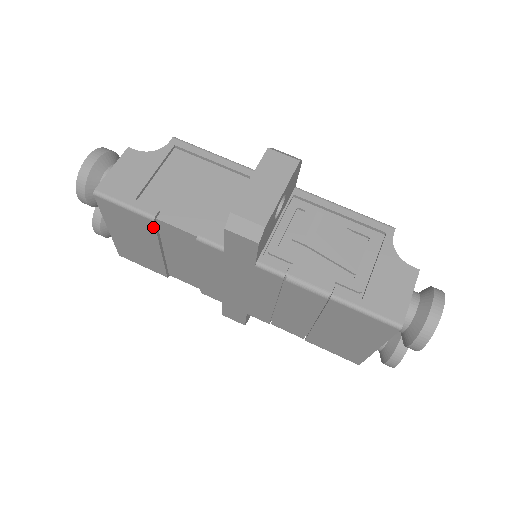
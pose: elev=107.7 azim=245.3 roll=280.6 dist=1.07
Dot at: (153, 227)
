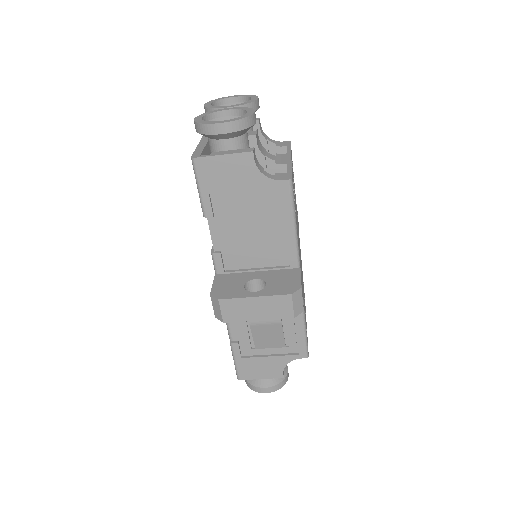
Dot at: occluded
